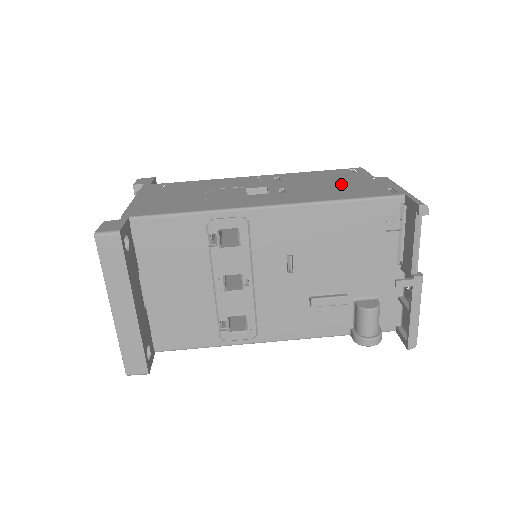
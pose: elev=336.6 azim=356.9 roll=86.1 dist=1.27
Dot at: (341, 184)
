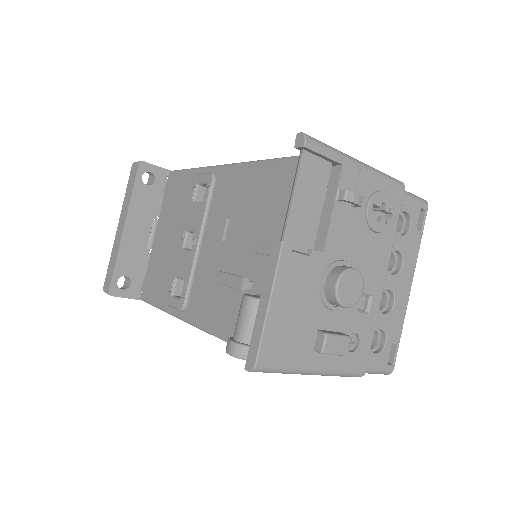
Dot at: occluded
